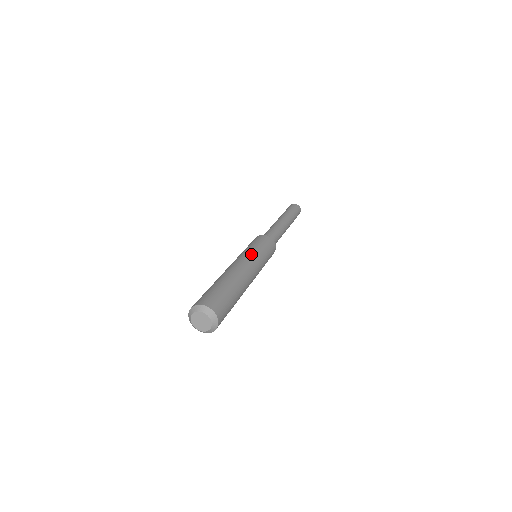
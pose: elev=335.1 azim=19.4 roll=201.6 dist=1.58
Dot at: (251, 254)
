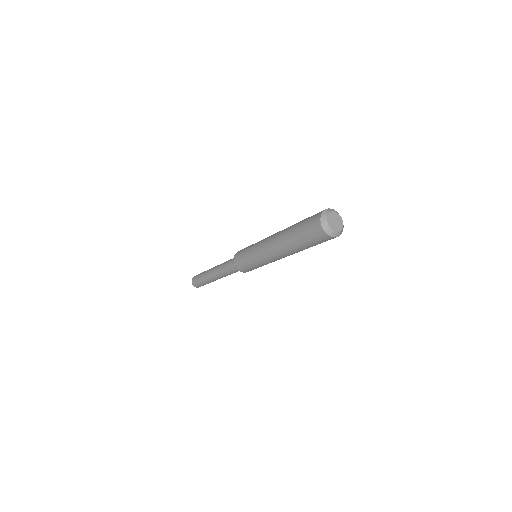
Dot at: occluded
